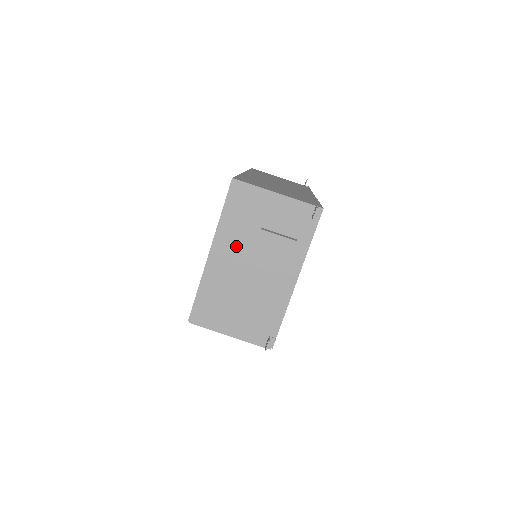
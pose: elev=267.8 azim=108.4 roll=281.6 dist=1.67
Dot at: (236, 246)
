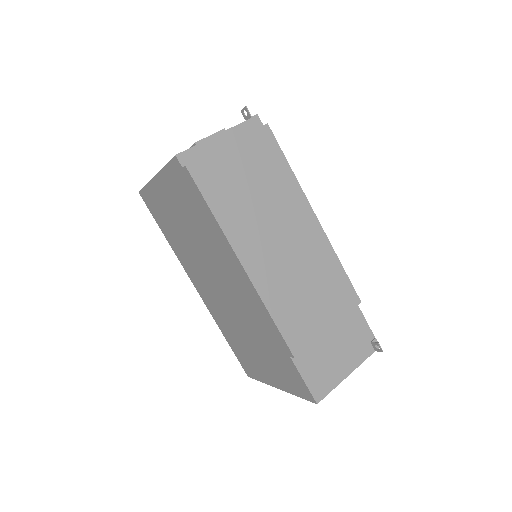
Dot at: occluded
